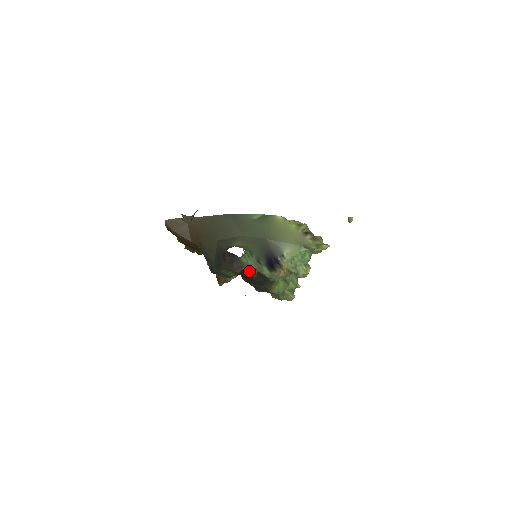
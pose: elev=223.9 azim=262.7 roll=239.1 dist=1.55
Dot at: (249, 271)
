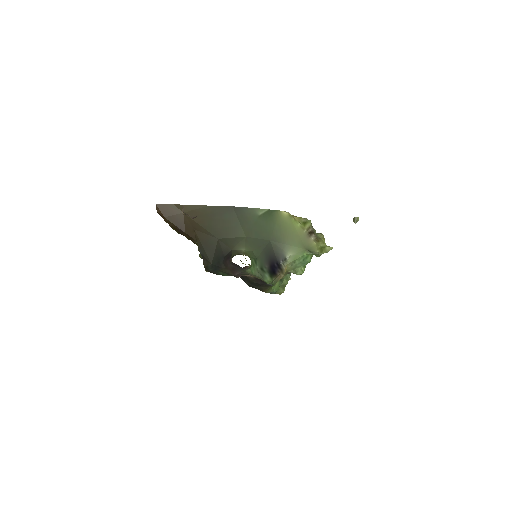
Dot at: occluded
